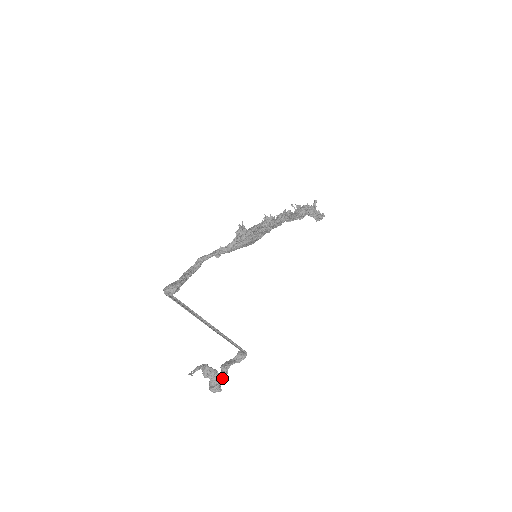
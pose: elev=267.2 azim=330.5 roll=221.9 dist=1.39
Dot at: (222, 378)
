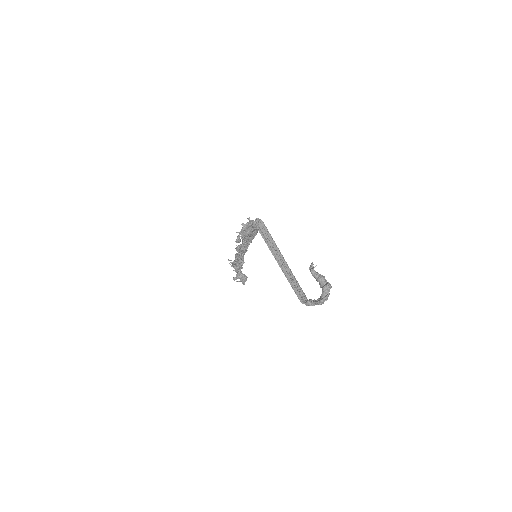
Dot at: occluded
